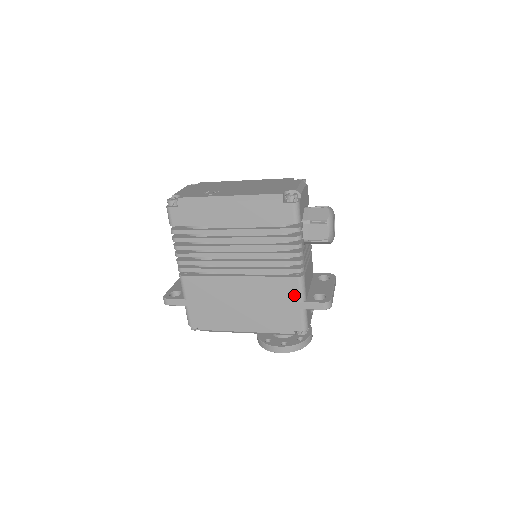
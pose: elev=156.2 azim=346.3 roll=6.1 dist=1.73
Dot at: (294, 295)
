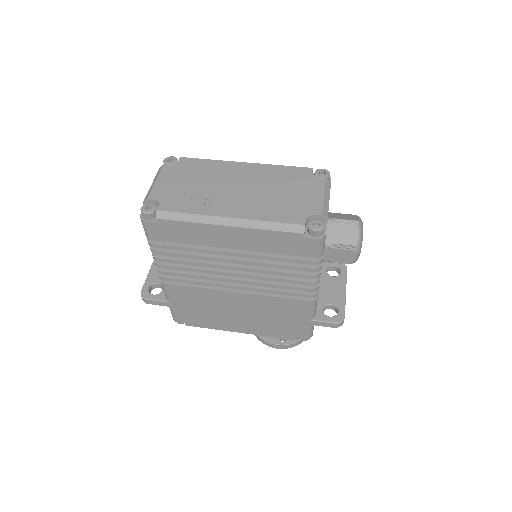
Dot at: (302, 314)
